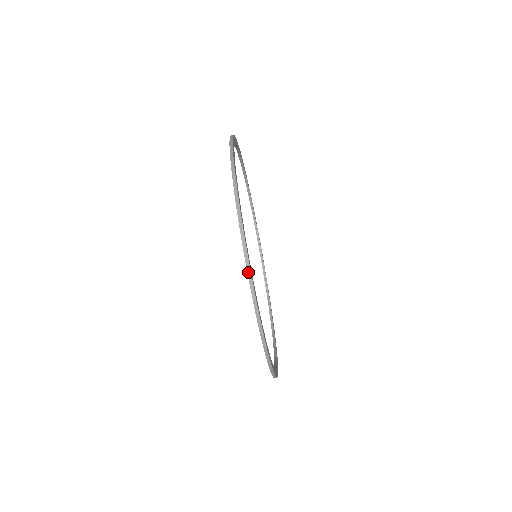
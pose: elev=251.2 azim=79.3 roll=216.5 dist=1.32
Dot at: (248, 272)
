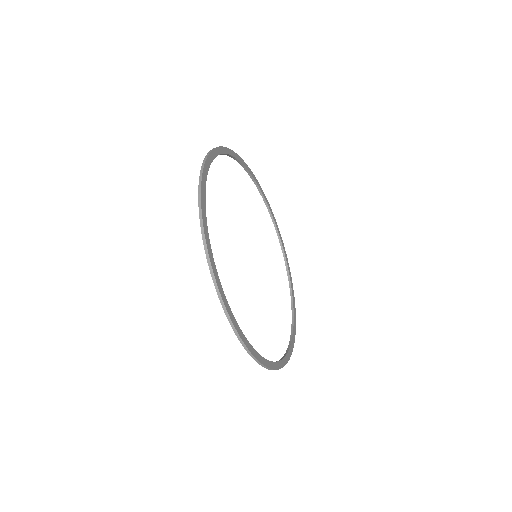
Dot at: occluded
